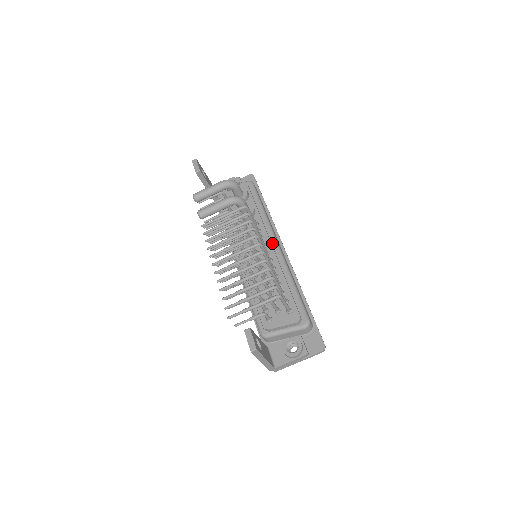
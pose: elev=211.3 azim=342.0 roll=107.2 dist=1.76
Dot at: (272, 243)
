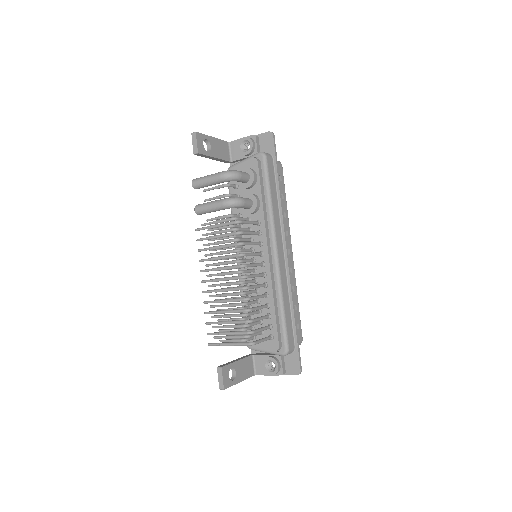
Dot at: (271, 250)
